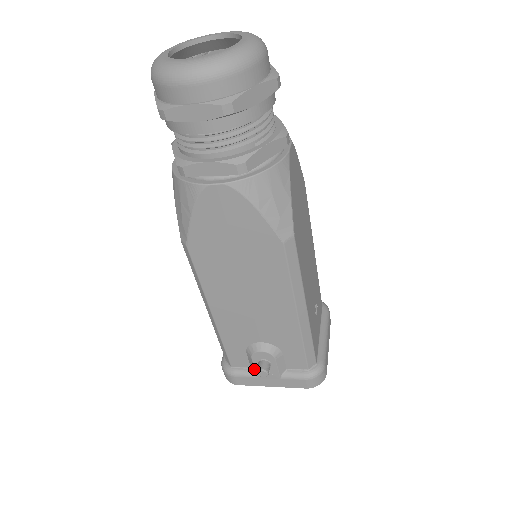
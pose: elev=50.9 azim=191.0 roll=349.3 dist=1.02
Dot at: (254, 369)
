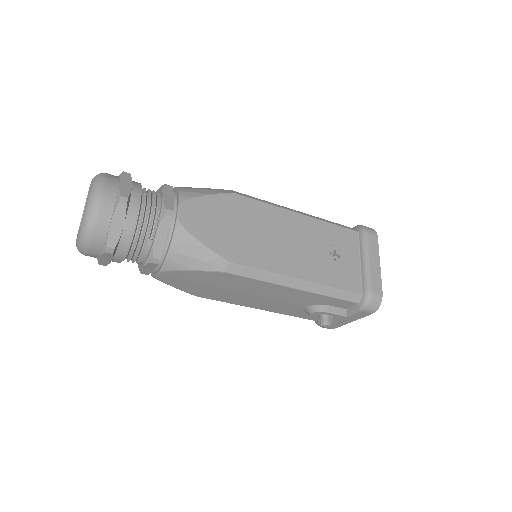
Dot at: occluded
